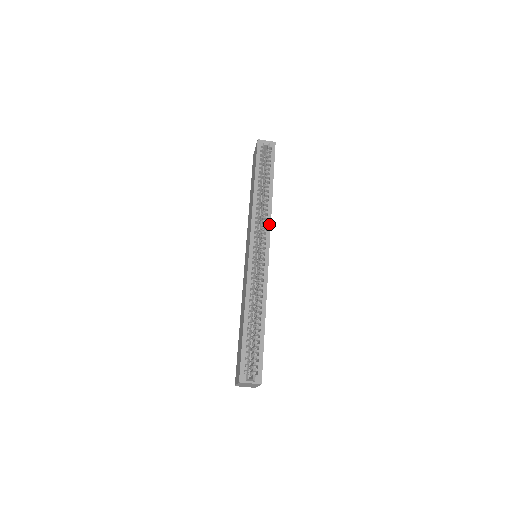
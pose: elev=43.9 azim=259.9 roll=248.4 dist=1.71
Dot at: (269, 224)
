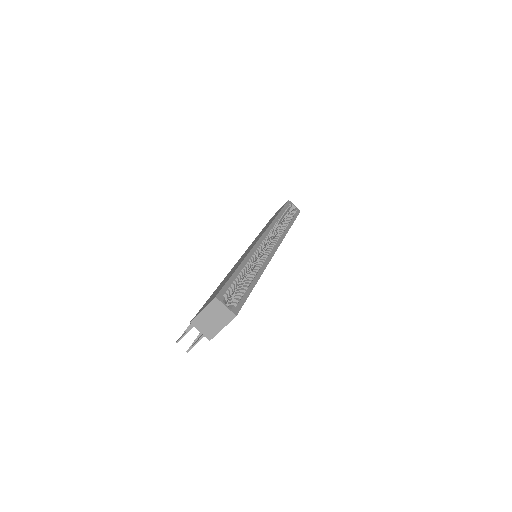
Dot at: (282, 238)
